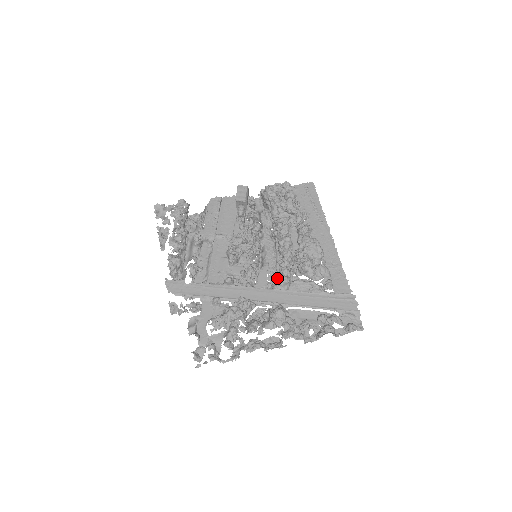
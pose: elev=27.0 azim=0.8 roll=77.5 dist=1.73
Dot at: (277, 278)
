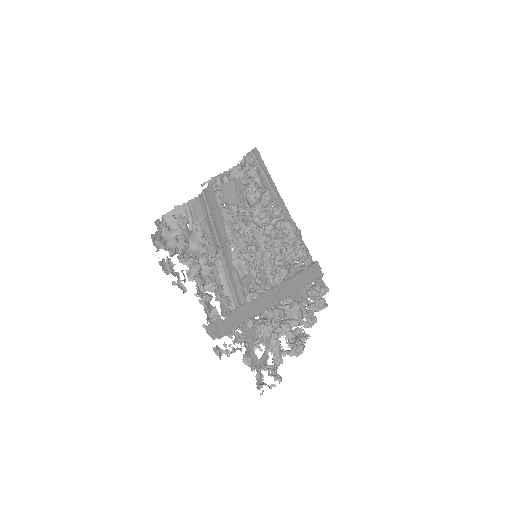
Dot at: (276, 271)
